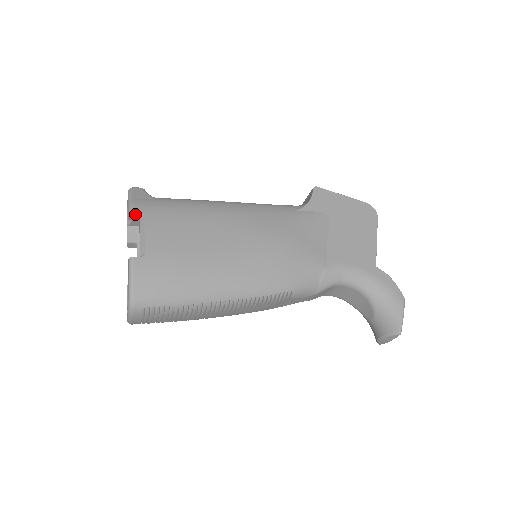
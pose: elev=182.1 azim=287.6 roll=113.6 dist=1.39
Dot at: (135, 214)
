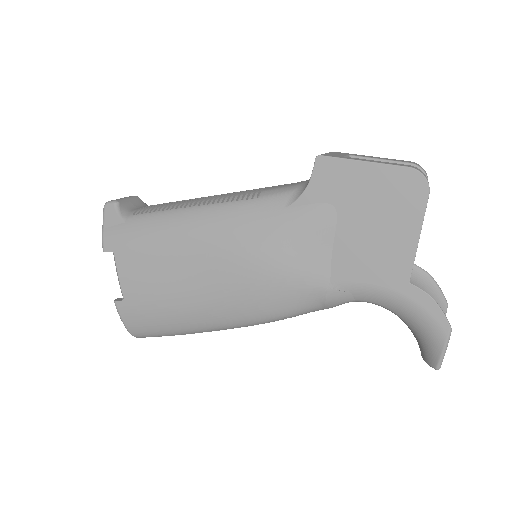
Dot at: (107, 251)
